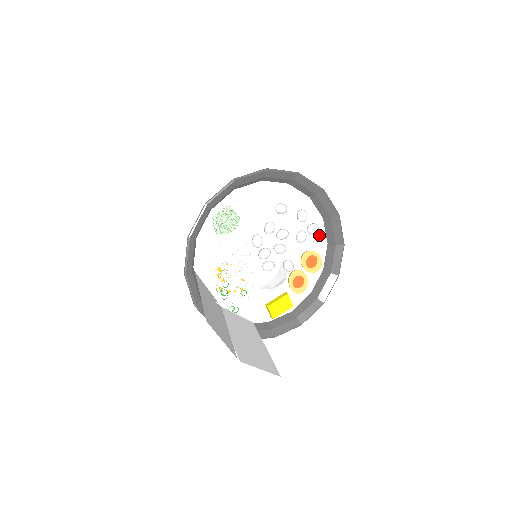
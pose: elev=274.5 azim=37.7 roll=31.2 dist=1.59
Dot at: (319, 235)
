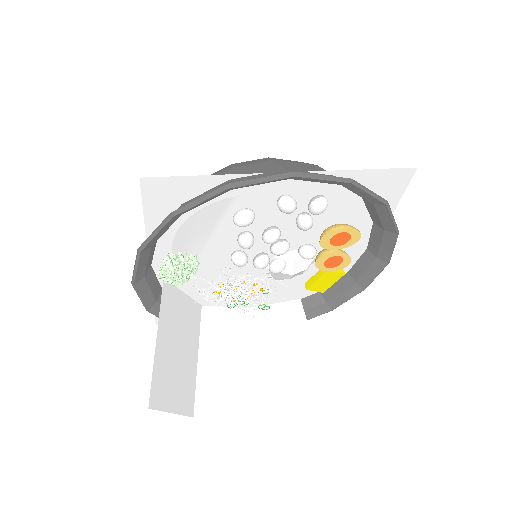
Dot at: (338, 198)
